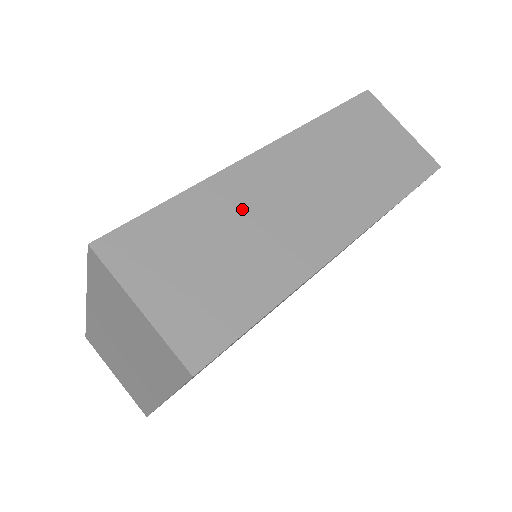
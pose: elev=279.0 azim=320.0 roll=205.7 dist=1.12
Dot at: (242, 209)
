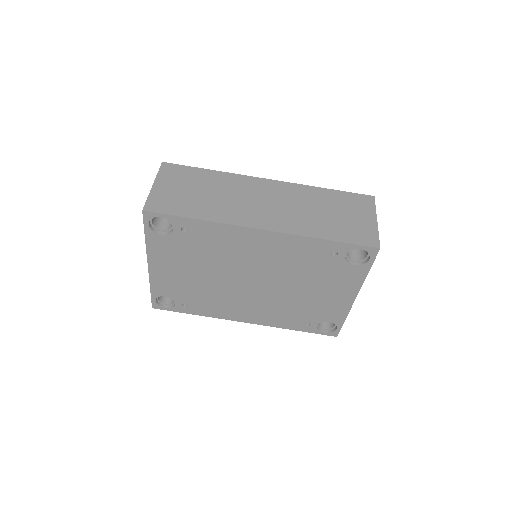
Dot at: (231, 188)
